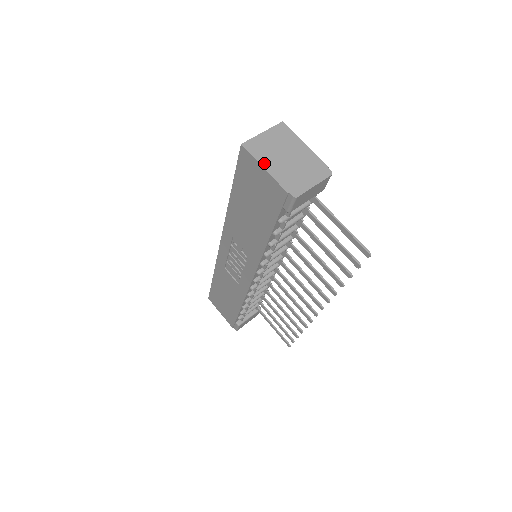
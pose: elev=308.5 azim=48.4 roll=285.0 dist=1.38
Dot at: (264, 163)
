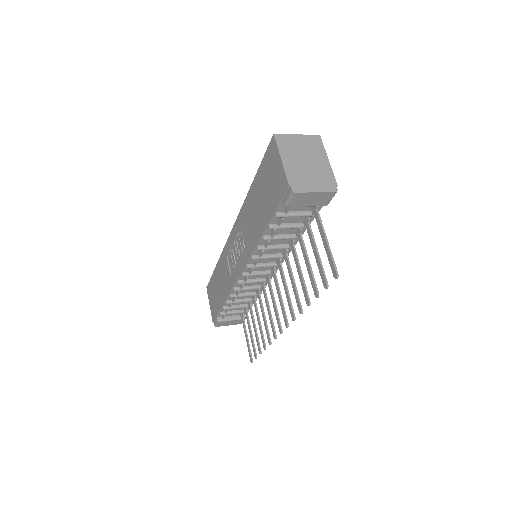
Dot at: (284, 155)
